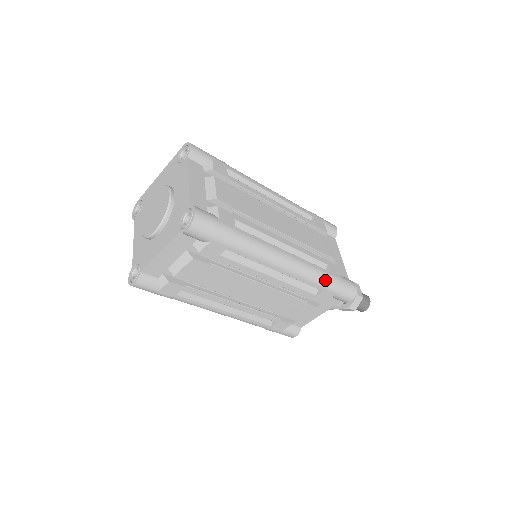
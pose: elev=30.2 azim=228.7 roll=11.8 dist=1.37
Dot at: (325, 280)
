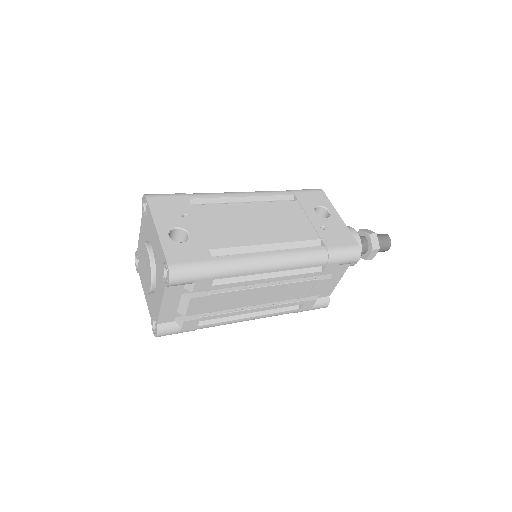
Dot at: occluded
